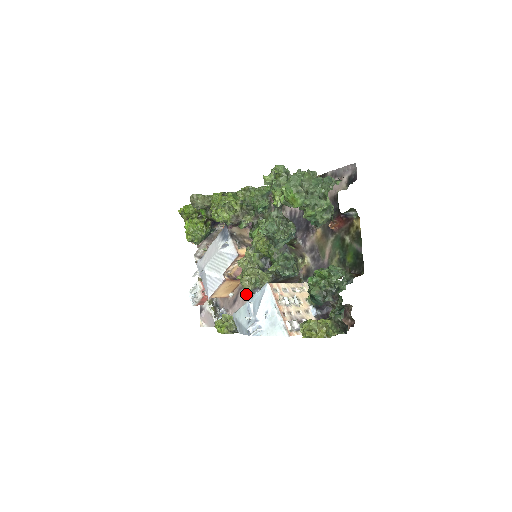
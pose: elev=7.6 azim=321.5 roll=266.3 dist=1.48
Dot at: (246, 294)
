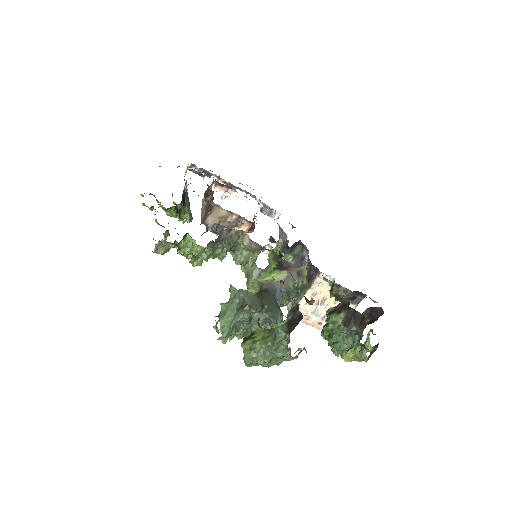
Dot at: occluded
